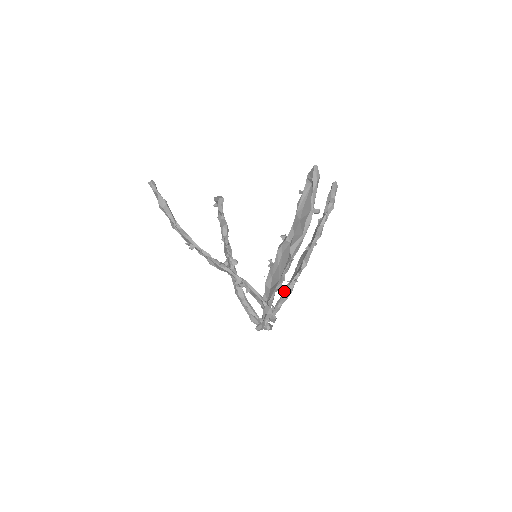
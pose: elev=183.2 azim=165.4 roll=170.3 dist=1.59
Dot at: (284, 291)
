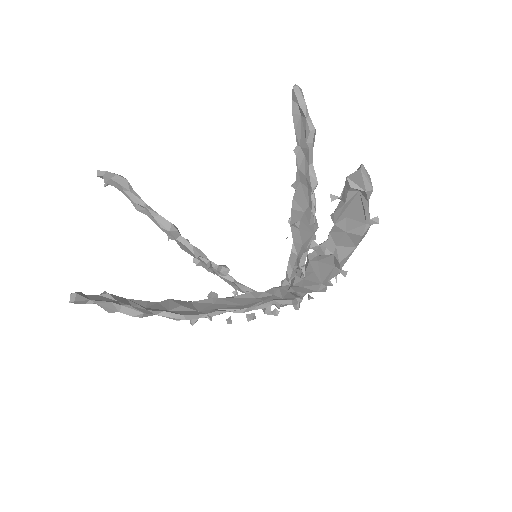
Dot at: (292, 256)
